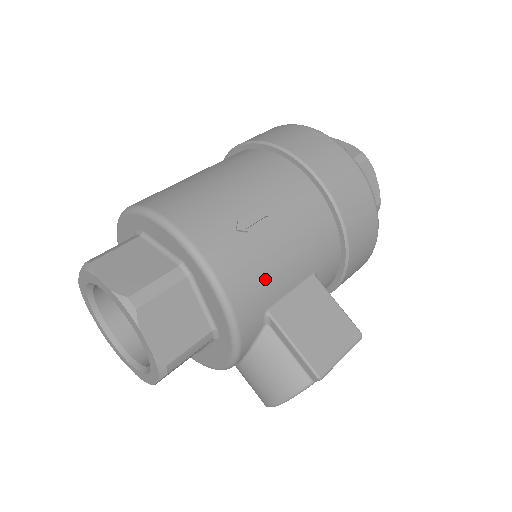
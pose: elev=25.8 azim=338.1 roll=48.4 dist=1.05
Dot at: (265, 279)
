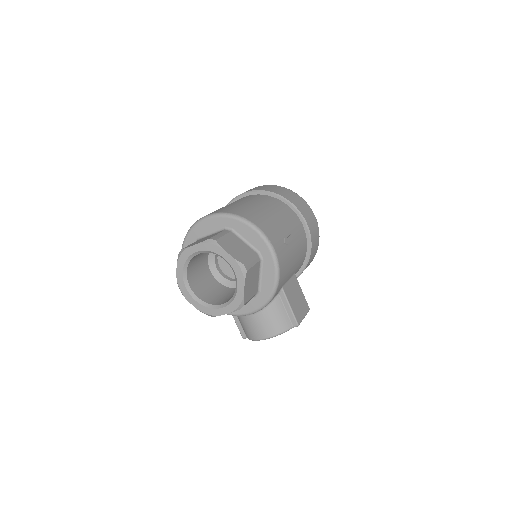
Dot at: (288, 270)
